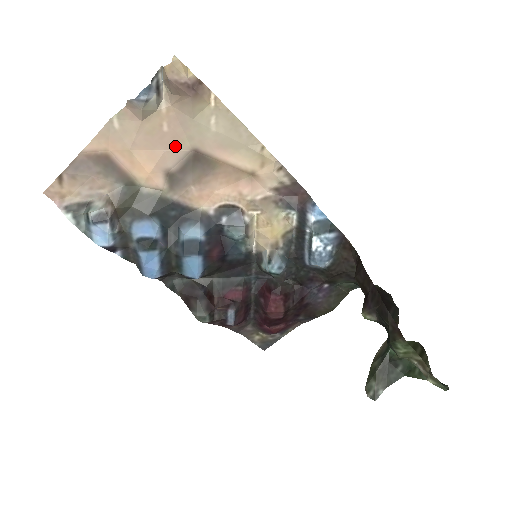
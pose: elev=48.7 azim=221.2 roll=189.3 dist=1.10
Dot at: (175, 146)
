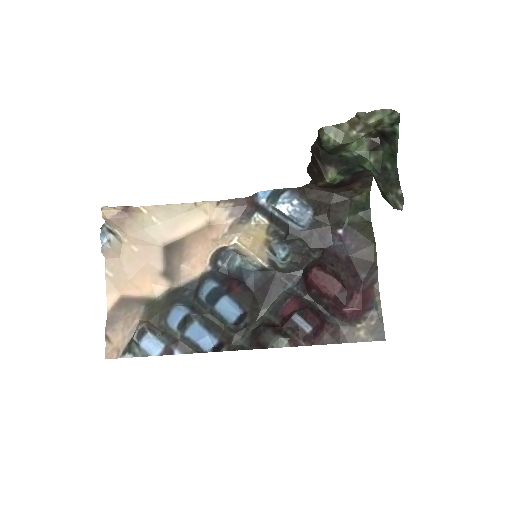
Dot at: (151, 254)
